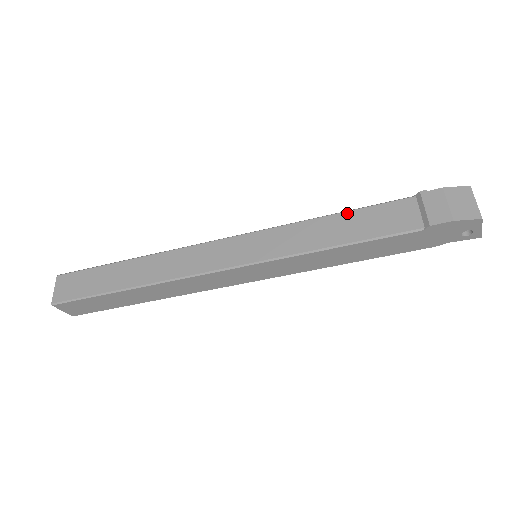
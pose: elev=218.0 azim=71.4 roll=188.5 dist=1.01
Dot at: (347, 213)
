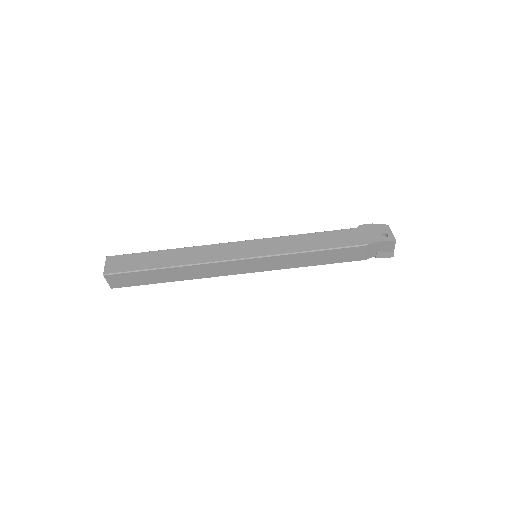
Dot at: occluded
